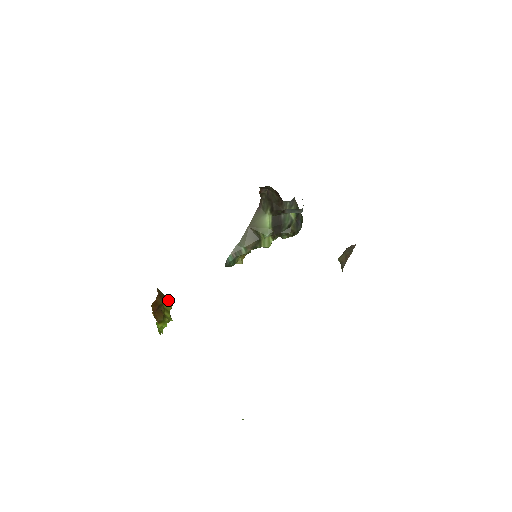
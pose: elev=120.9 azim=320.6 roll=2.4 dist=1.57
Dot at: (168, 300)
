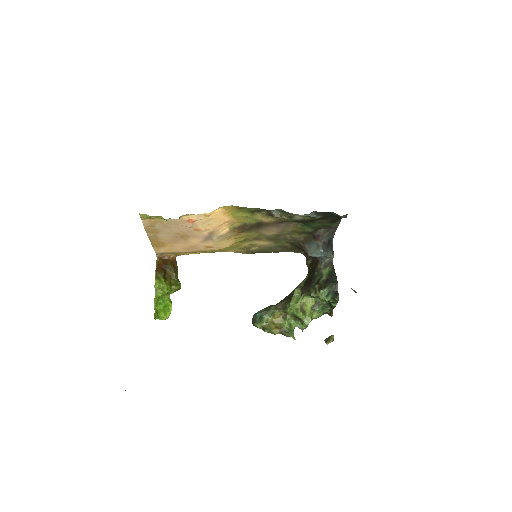
Dot at: (179, 284)
